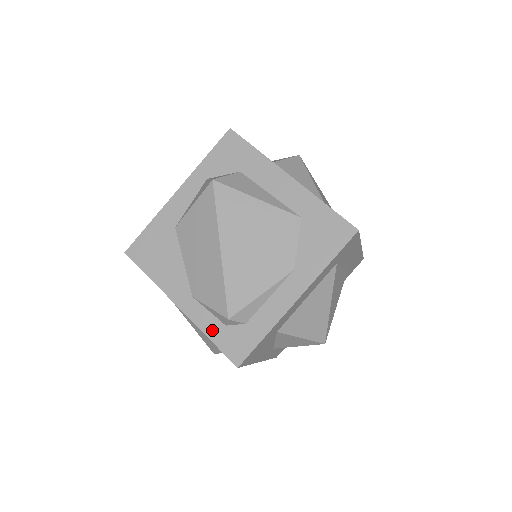
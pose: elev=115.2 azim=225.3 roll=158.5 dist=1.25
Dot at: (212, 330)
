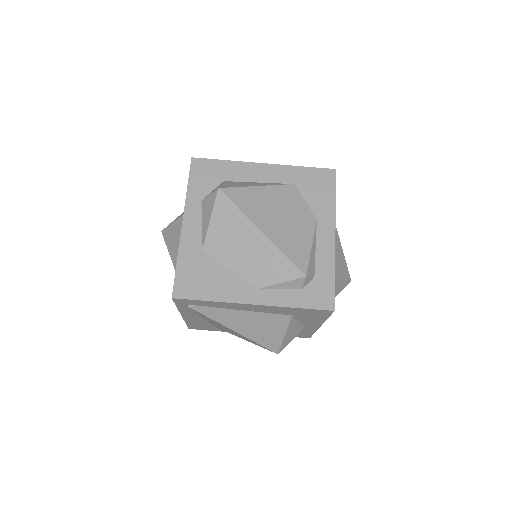
Dot at: (294, 300)
